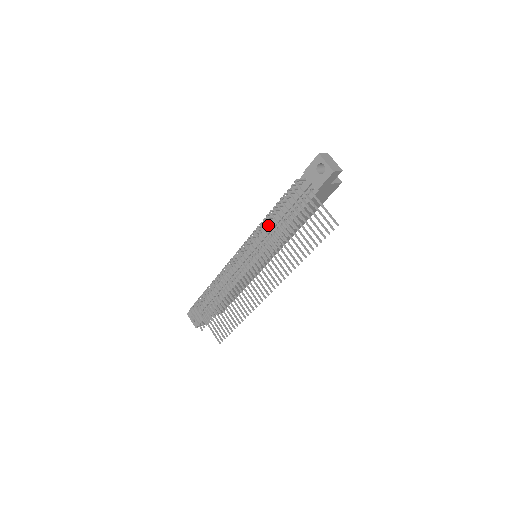
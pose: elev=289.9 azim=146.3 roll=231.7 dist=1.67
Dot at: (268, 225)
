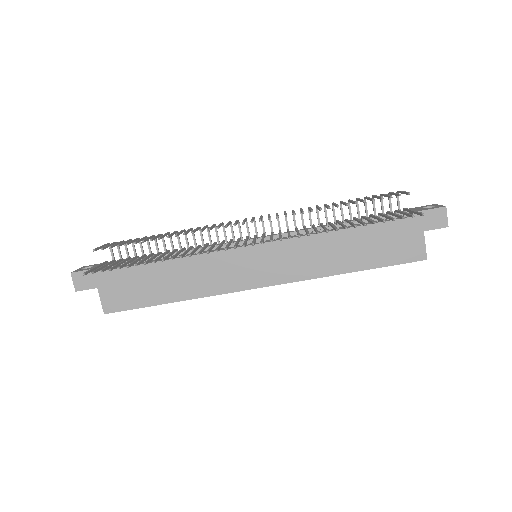
Dot at: occluded
